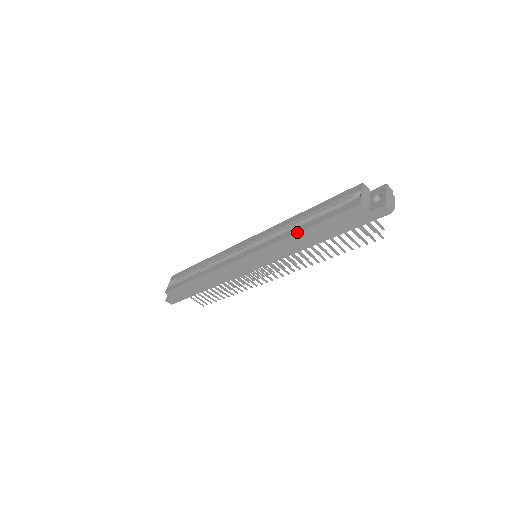
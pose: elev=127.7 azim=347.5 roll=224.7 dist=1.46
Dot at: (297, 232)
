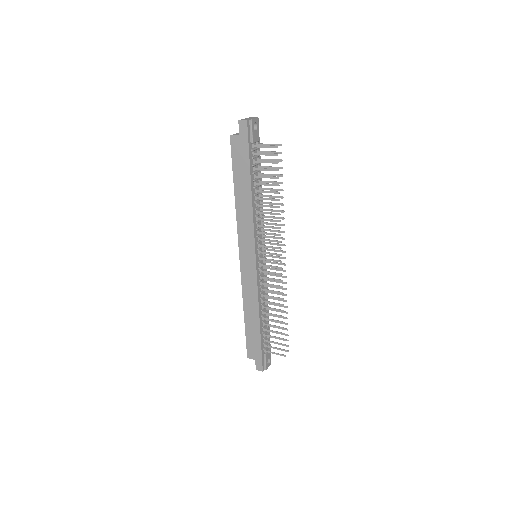
Dot at: occluded
